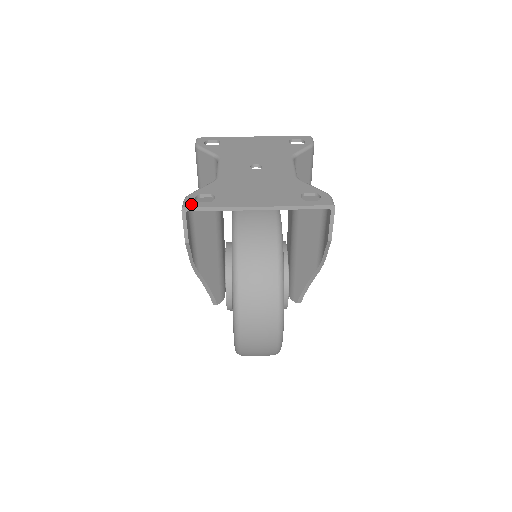
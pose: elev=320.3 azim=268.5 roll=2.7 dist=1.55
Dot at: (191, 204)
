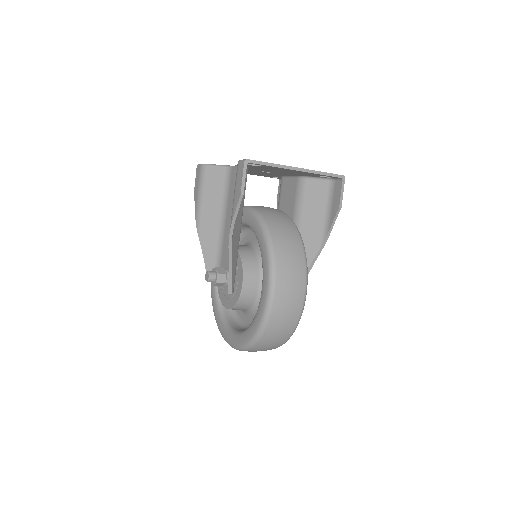
Dot at: (250, 160)
